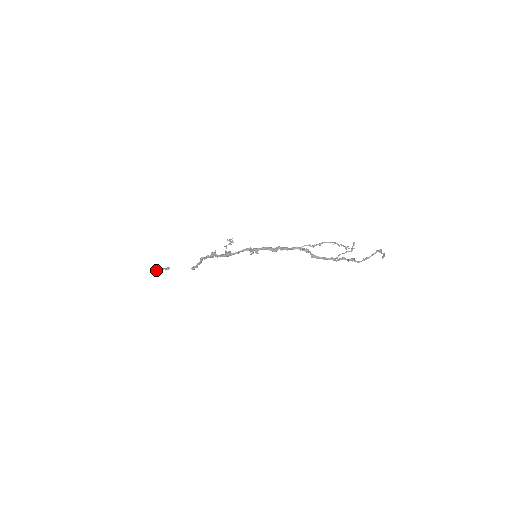
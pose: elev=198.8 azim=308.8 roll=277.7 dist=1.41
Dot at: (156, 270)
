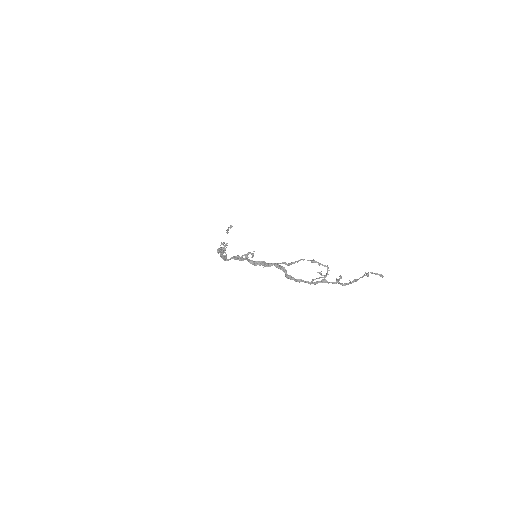
Dot at: (228, 227)
